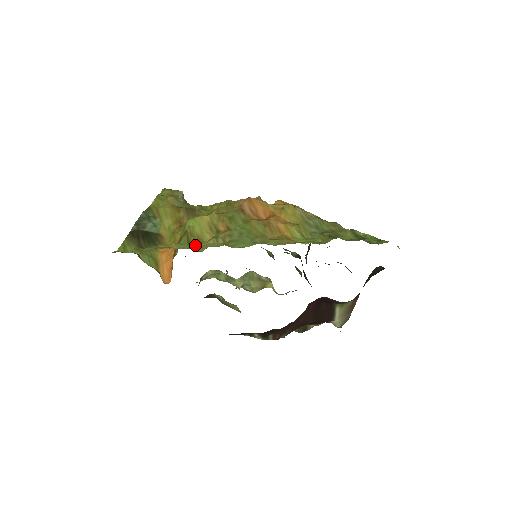
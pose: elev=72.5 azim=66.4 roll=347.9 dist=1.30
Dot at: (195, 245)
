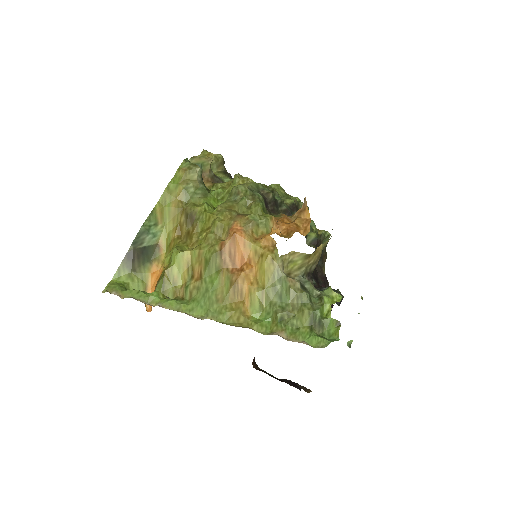
Dot at: (168, 290)
